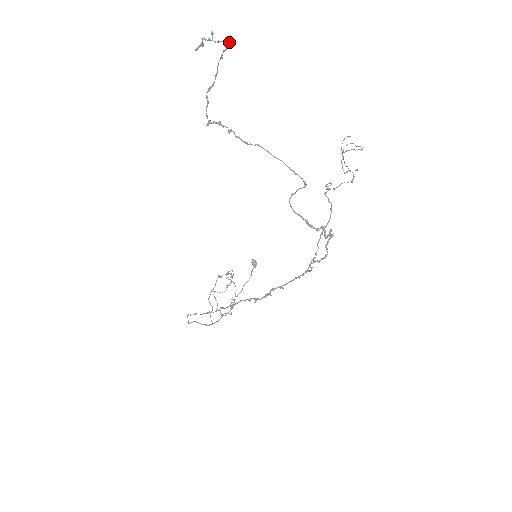
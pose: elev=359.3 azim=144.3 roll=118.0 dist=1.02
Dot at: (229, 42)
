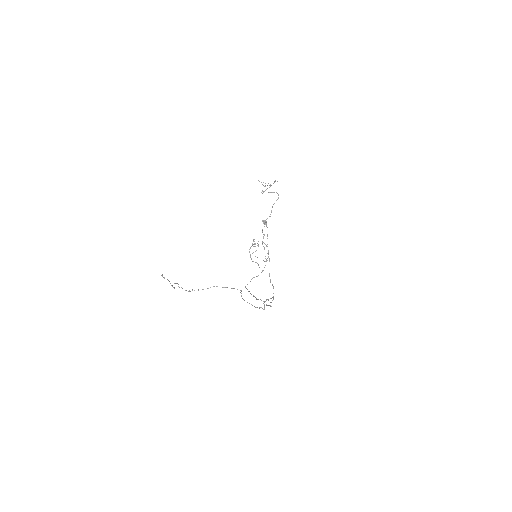
Dot at: occluded
